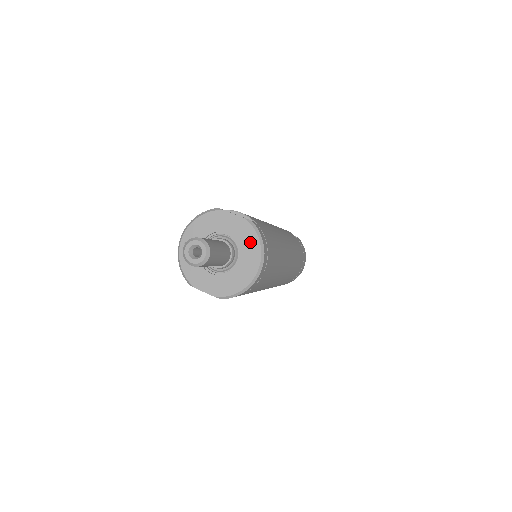
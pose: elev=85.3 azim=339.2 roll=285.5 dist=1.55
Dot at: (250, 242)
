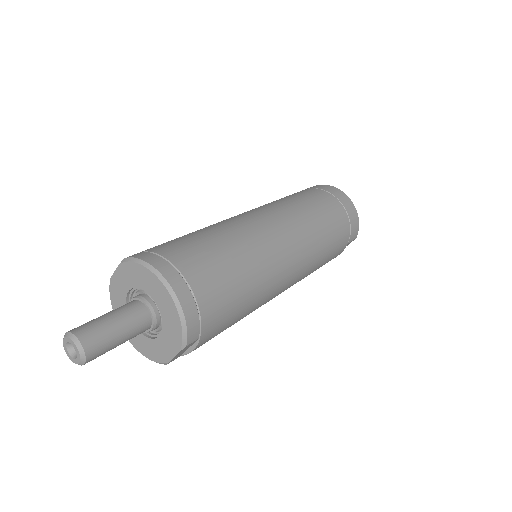
Dot at: (139, 275)
